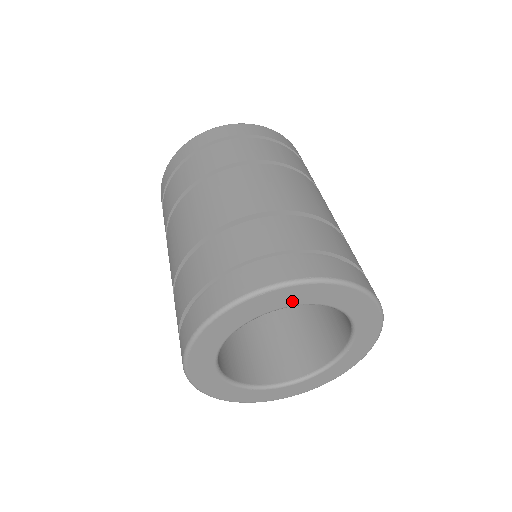
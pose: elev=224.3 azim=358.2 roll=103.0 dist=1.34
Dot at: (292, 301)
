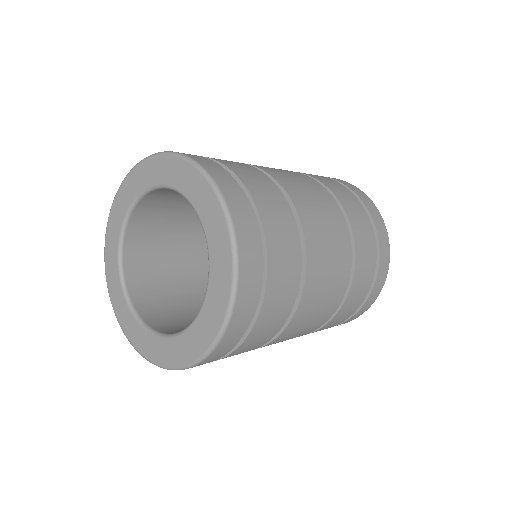
Dot at: (150, 180)
